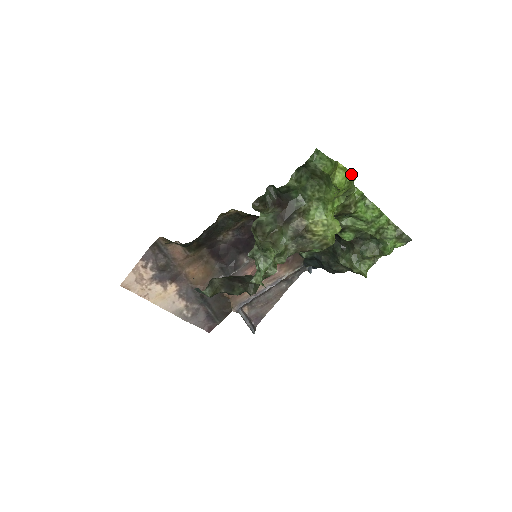
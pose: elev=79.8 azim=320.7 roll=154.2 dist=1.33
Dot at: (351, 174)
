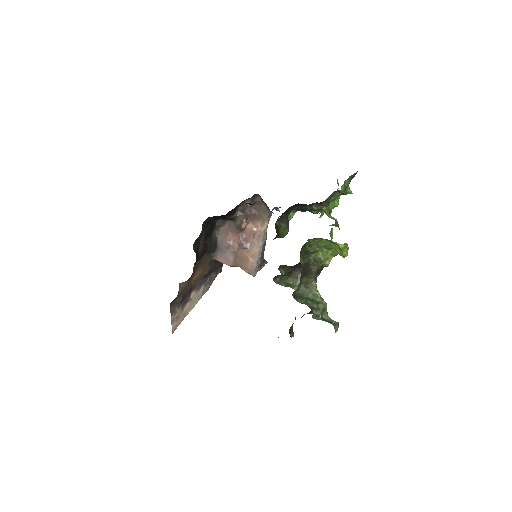
Dot at: occluded
